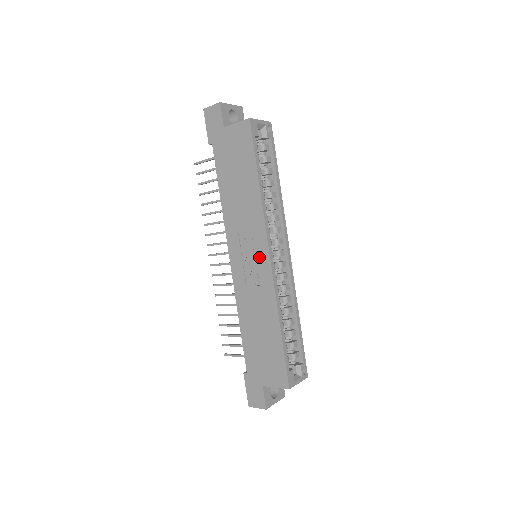
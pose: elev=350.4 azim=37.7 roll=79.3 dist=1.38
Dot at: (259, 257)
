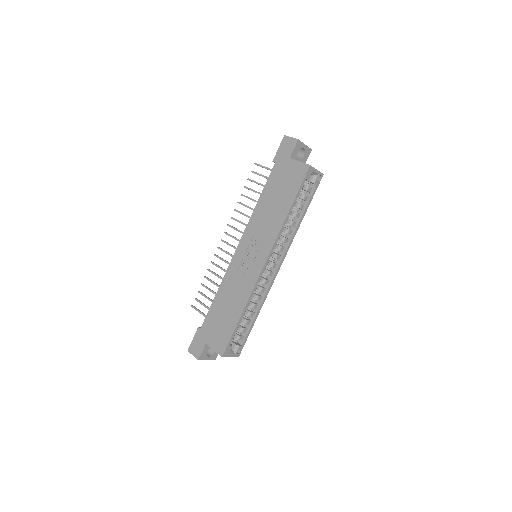
Dot at: (258, 259)
